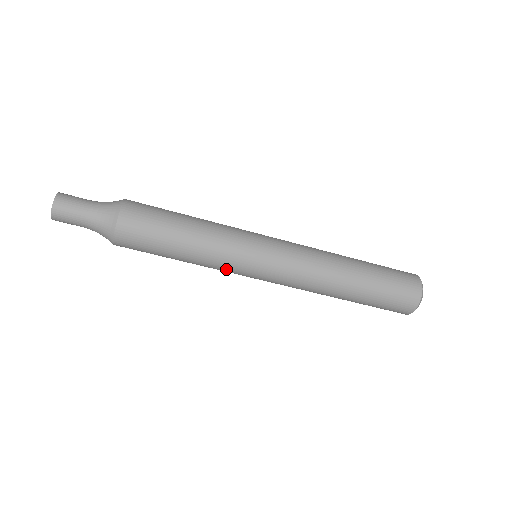
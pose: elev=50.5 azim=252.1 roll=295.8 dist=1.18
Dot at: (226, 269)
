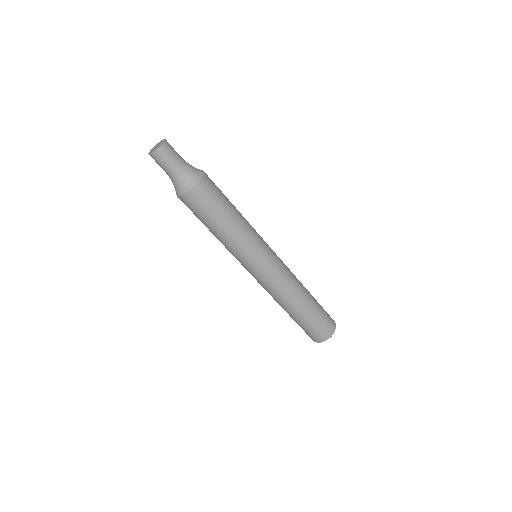
Dot at: (249, 247)
